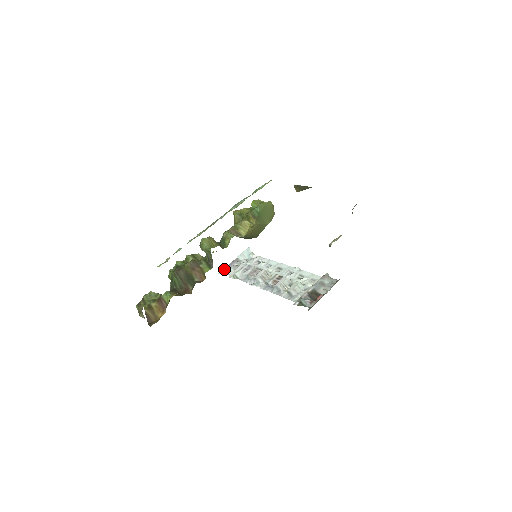
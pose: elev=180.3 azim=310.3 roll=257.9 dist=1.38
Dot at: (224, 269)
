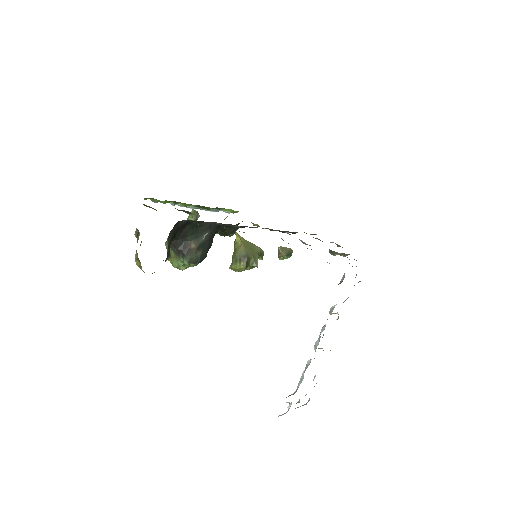
Dot at: occluded
